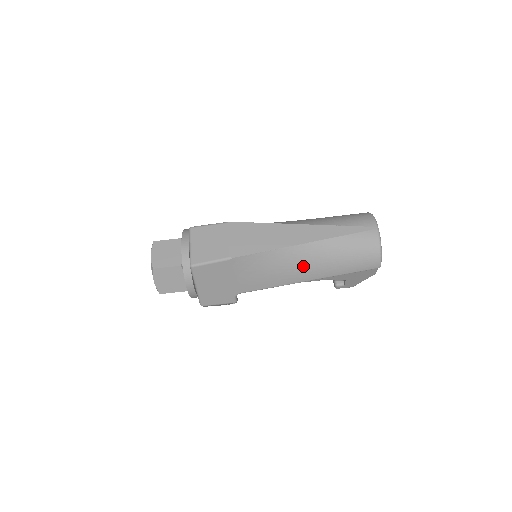
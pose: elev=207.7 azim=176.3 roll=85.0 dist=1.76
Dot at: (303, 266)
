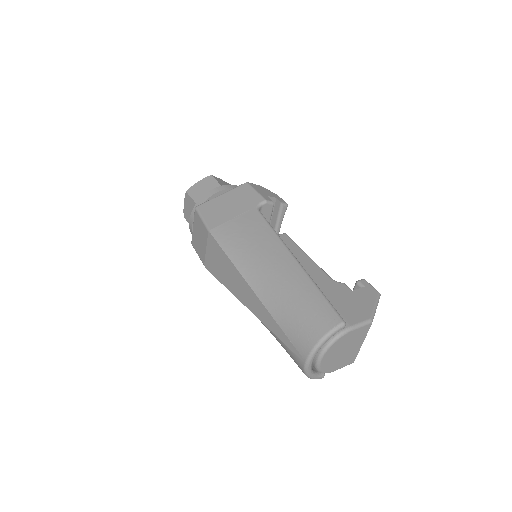
Dot at: occluded
